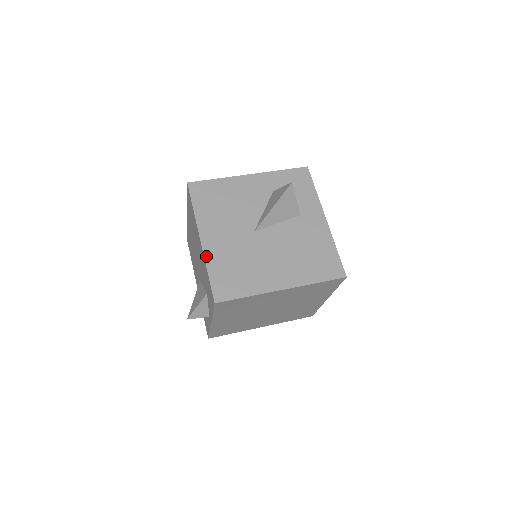
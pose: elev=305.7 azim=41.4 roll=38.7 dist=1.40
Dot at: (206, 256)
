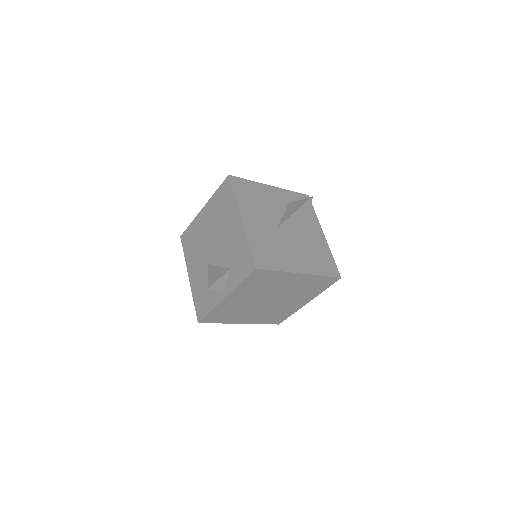
Dot at: (247, 232)
